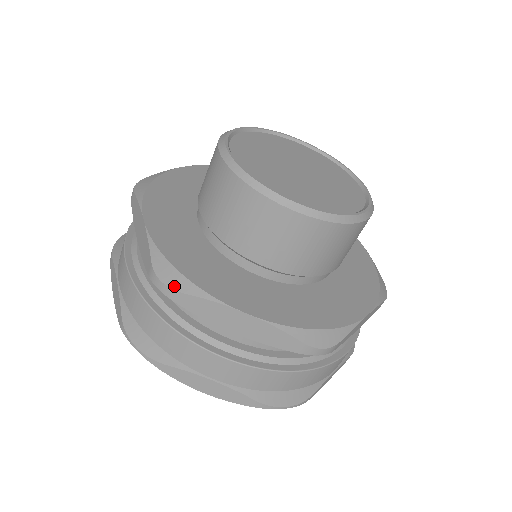
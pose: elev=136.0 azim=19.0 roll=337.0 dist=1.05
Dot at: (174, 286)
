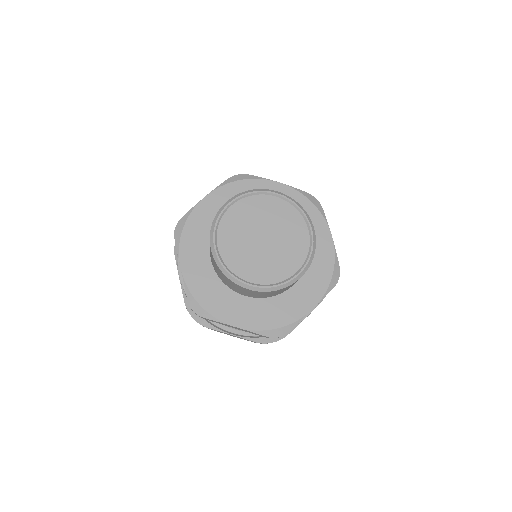
Dot at: (285, 333)
